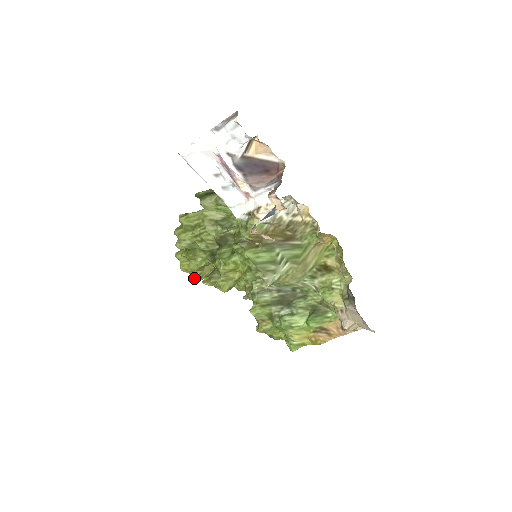
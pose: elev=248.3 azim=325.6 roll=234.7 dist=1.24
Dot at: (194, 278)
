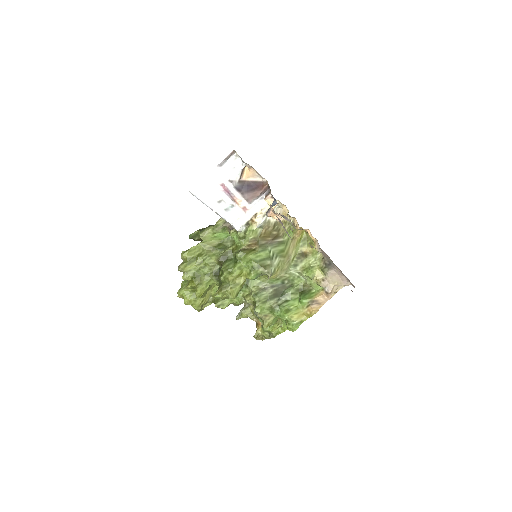
Dot at: (197, 307)
